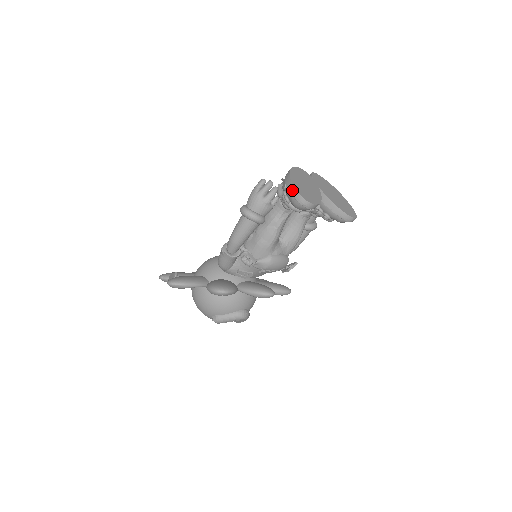
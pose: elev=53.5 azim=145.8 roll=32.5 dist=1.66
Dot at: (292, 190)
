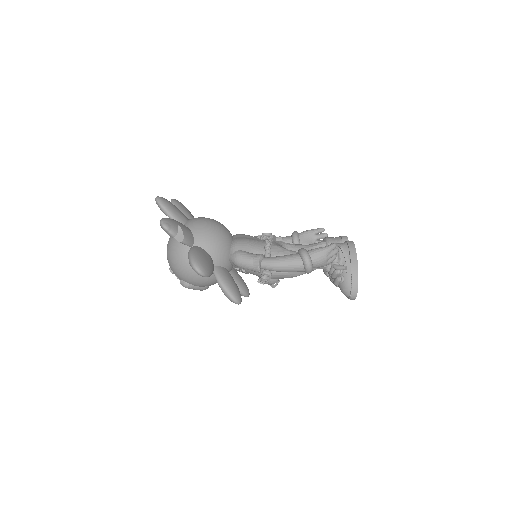
Dot at: (355, 286)
